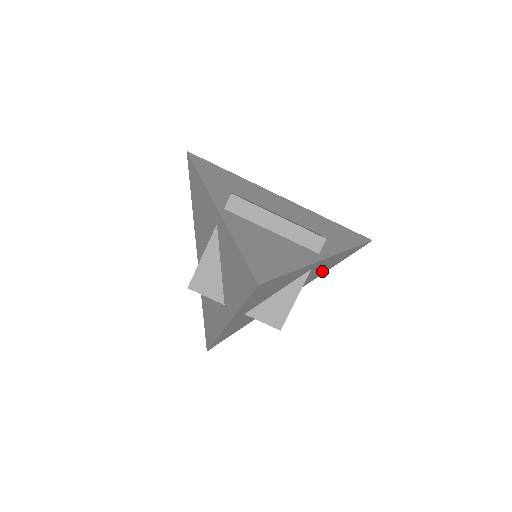
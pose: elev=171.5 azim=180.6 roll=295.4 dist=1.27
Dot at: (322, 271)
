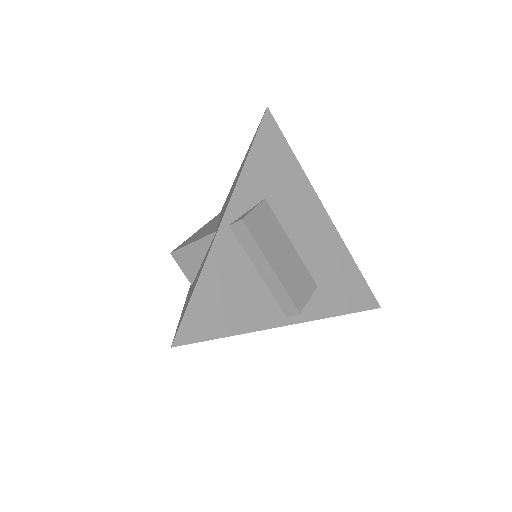
Dot at: occluded
